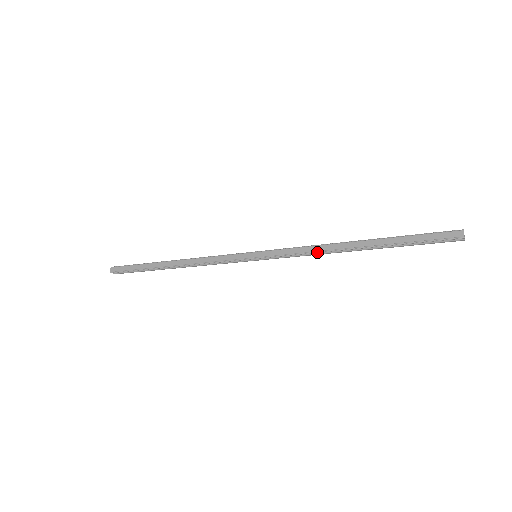
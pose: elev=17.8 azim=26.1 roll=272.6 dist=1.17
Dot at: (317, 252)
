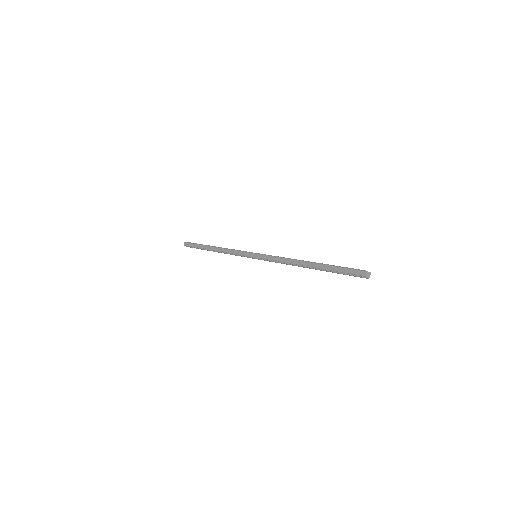
Dot at: (286, 263)
